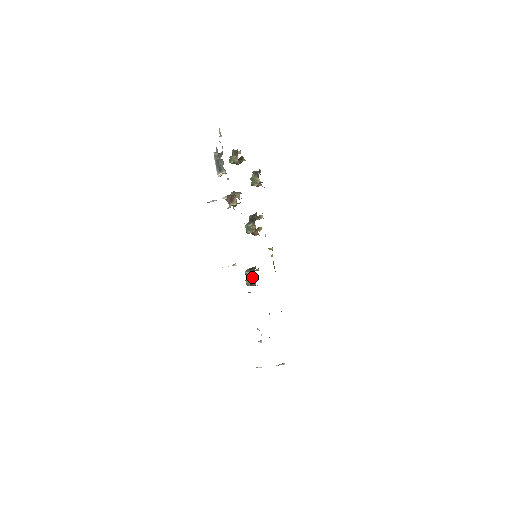
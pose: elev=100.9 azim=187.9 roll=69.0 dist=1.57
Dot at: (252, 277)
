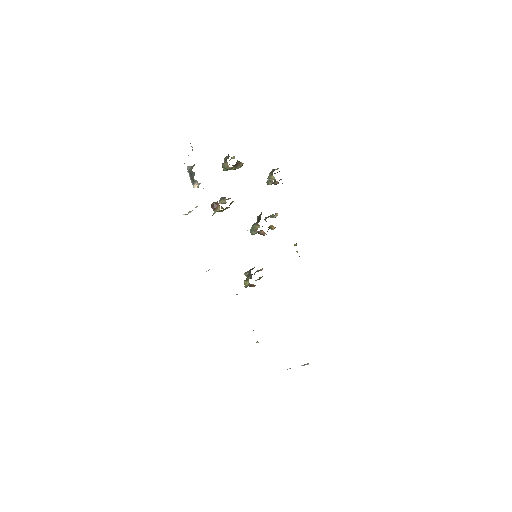
Dot at: (250, 278)
